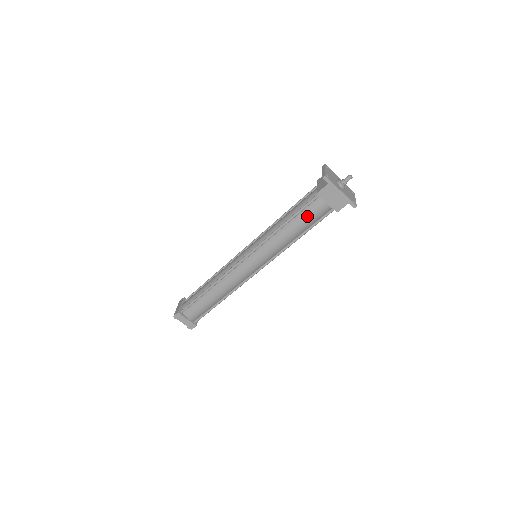
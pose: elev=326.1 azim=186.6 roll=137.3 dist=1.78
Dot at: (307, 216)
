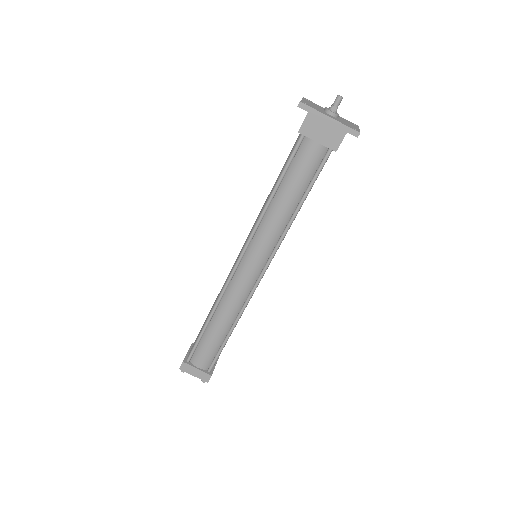
Dot at: (298, 172)
